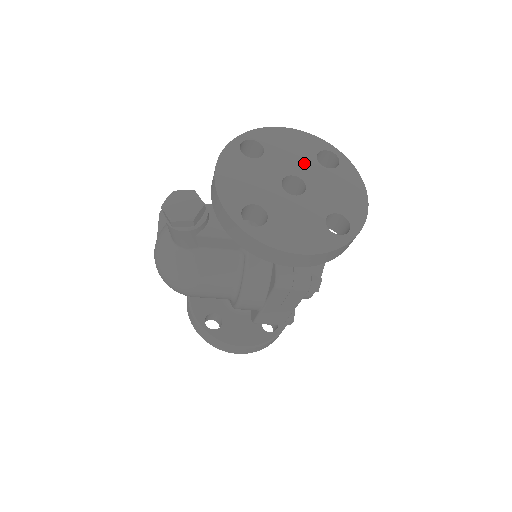
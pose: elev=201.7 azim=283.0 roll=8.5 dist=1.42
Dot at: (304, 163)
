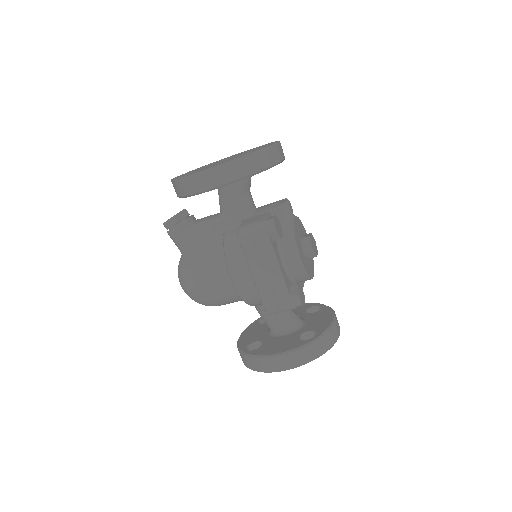
Dot at: occluded
